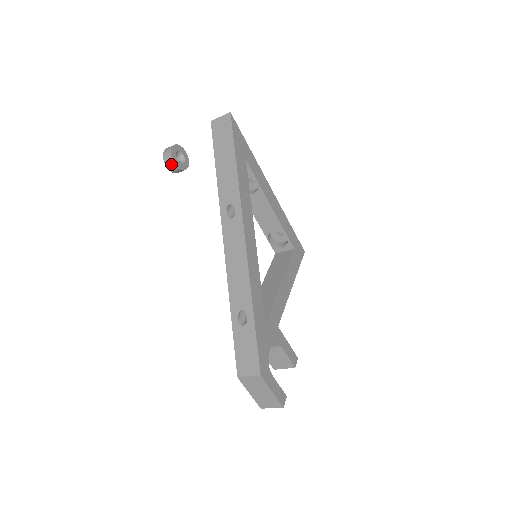
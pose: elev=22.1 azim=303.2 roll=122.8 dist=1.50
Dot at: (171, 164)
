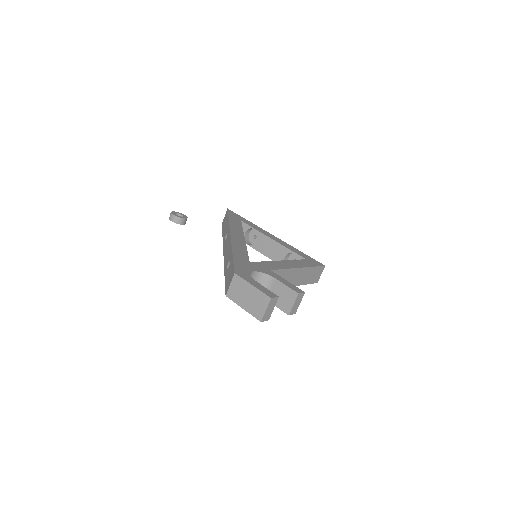
Dot at: (172, 217)
